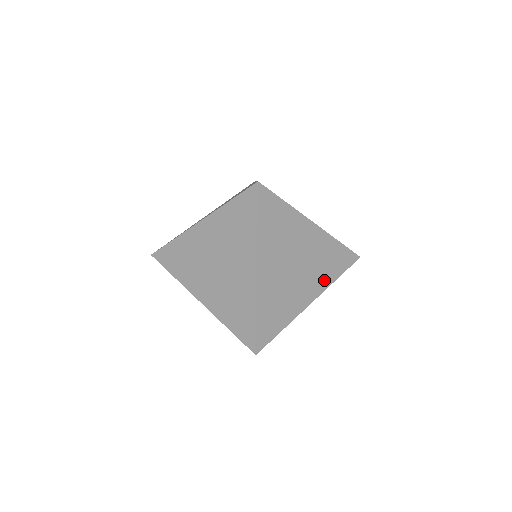
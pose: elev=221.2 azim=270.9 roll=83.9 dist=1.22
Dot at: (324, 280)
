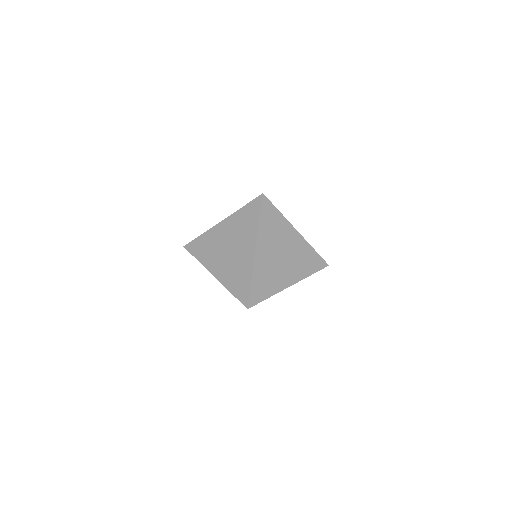
Dot at: (301, 273)
